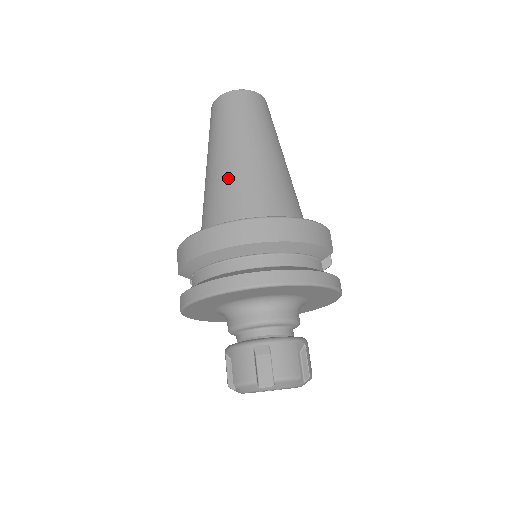
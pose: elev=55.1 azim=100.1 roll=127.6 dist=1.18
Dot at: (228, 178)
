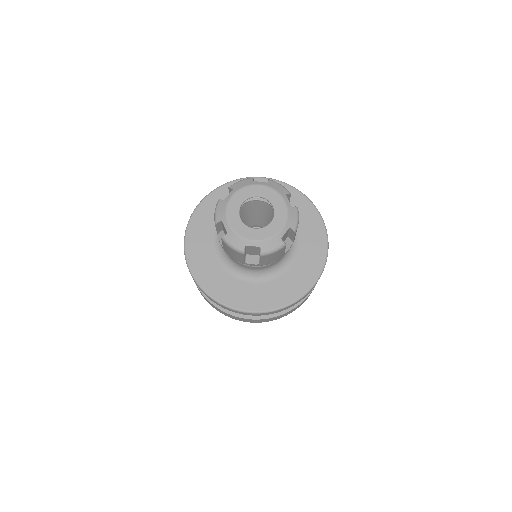
Dot at: occluded
